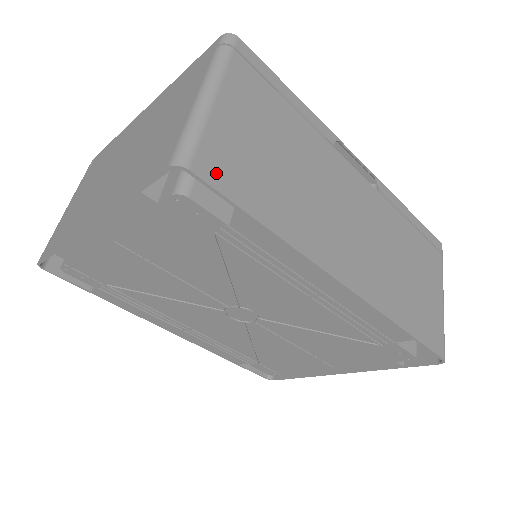
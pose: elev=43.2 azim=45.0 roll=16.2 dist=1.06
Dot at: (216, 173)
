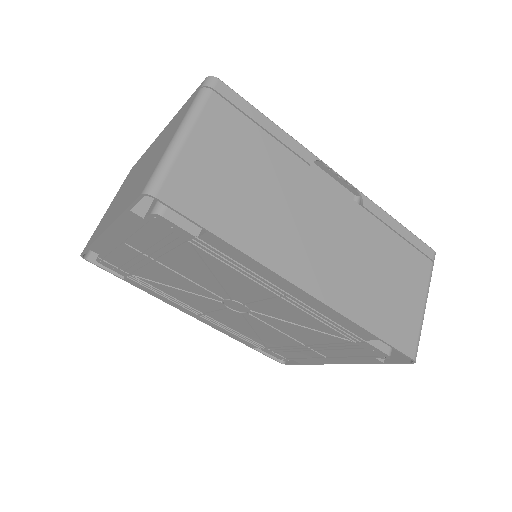
Dot at: (180, 198)
